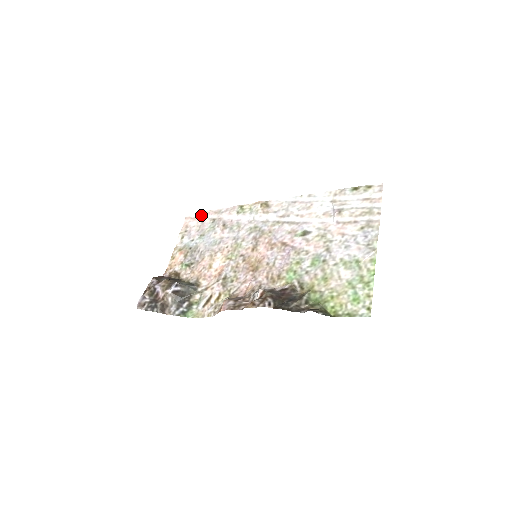
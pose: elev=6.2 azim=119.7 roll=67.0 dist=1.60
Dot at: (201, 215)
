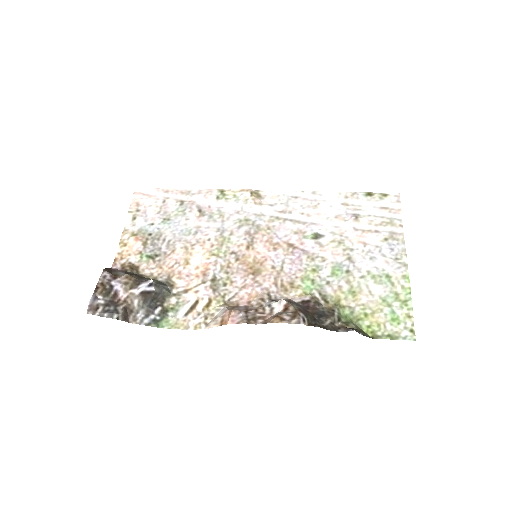
Dot at: (160, 192)
